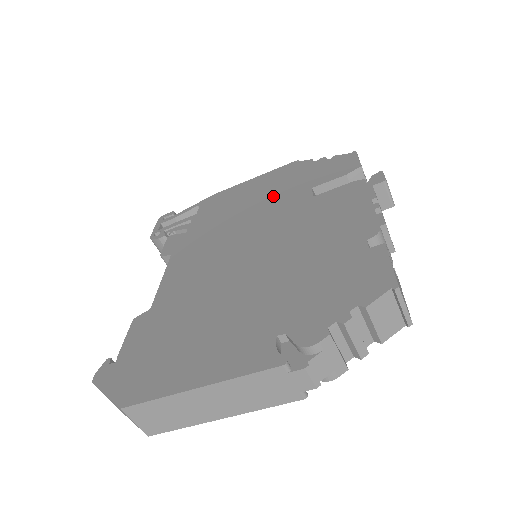
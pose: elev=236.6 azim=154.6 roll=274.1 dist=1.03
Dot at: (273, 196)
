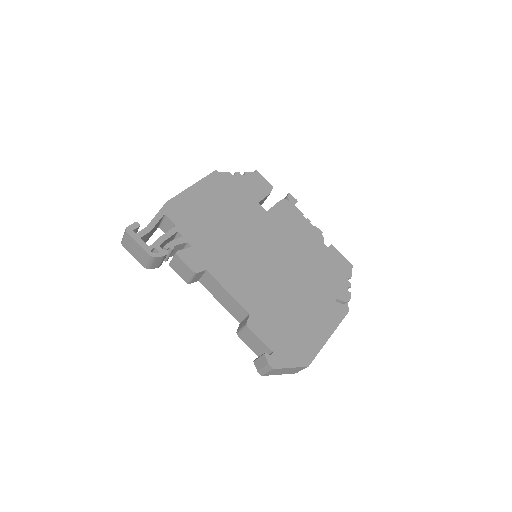
Dot at: (236, 209)
